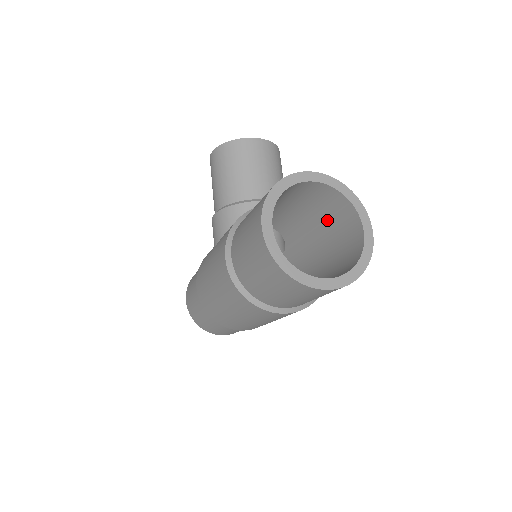
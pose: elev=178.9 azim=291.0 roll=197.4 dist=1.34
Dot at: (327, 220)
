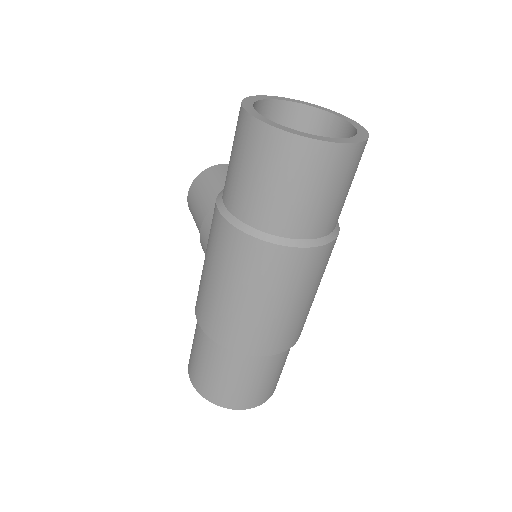
Dot at: occluded
